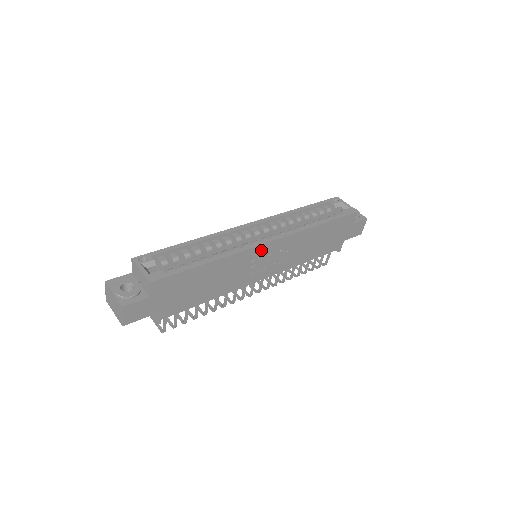
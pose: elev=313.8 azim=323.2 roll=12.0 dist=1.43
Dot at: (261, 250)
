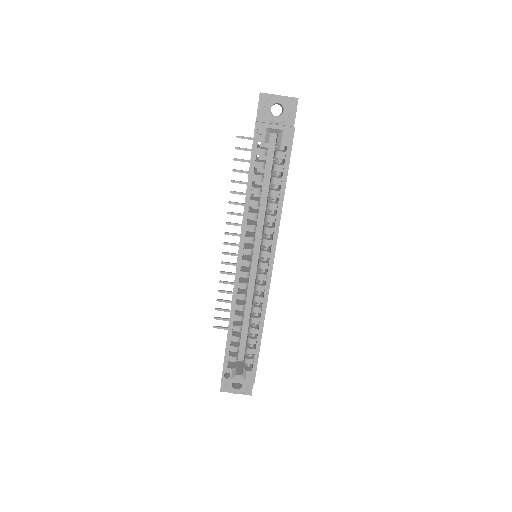
Dot at: occluded
